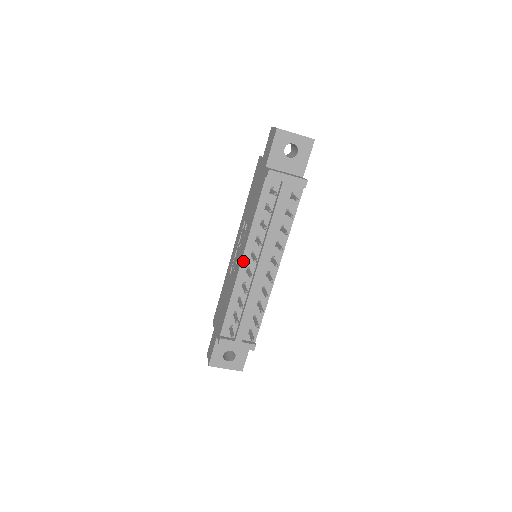
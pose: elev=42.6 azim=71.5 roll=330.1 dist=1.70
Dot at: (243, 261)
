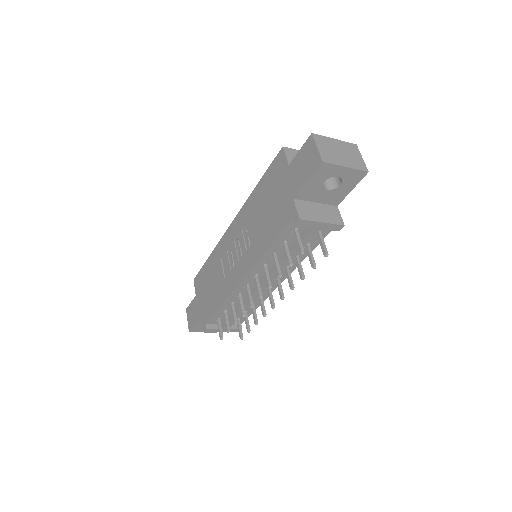
Dot at: (243, 281)
